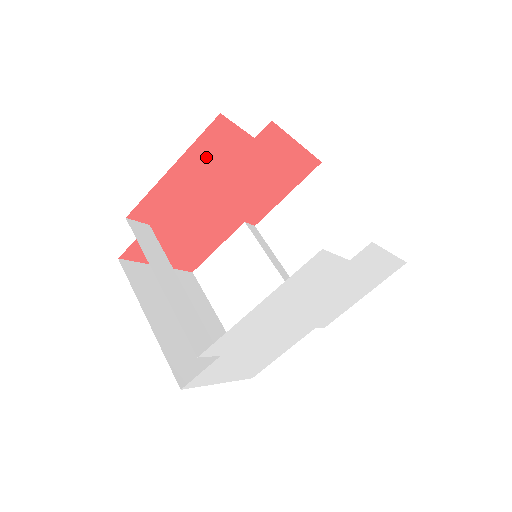
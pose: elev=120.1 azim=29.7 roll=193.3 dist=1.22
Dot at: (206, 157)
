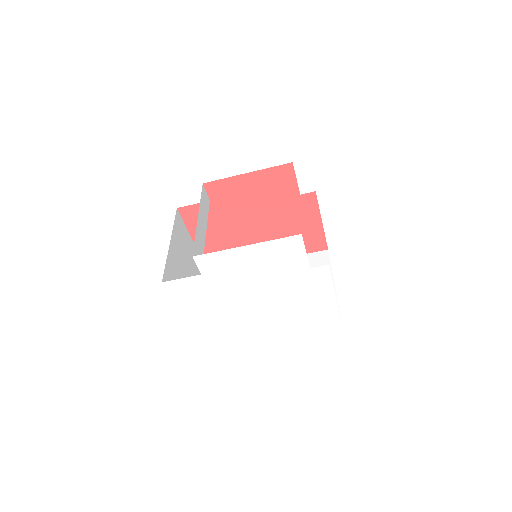
Dot at: (268, 183)
